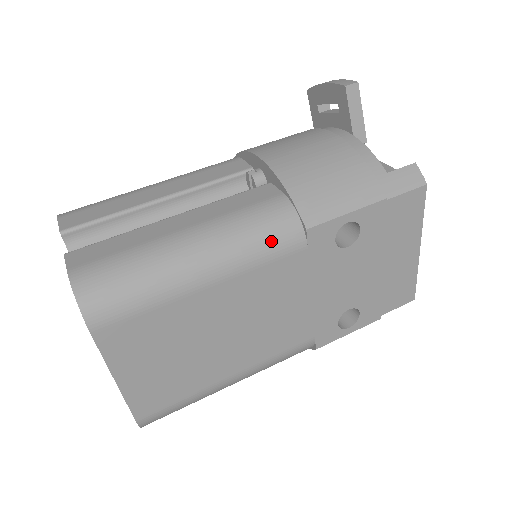
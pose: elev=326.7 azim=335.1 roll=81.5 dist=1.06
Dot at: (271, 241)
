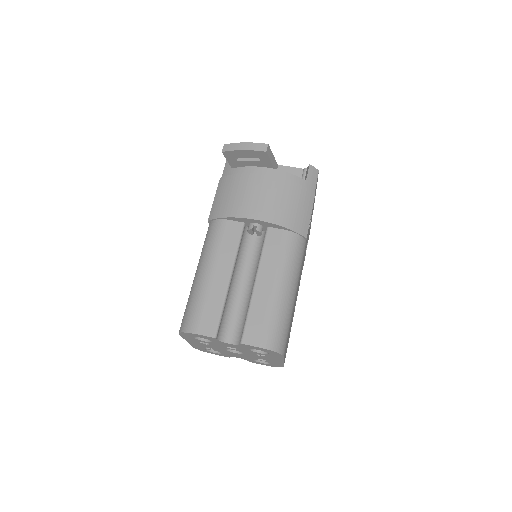
Dot at: (300, 256)
